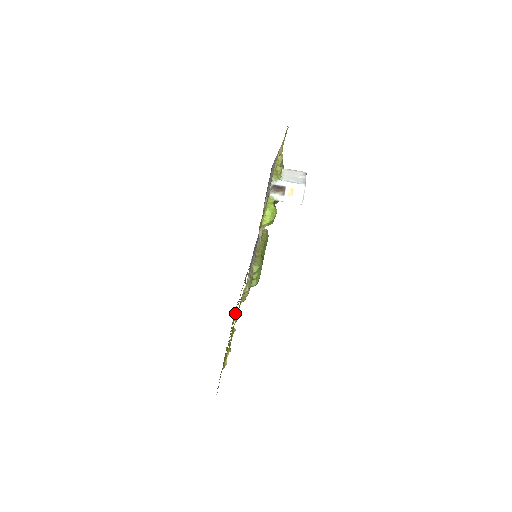
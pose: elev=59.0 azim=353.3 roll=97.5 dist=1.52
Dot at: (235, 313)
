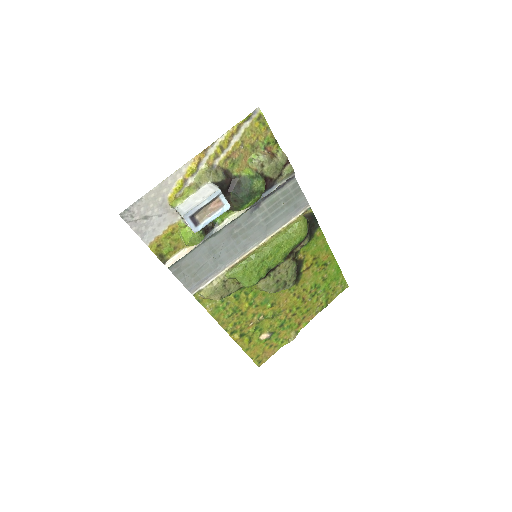
Dot at: (304, 295)
